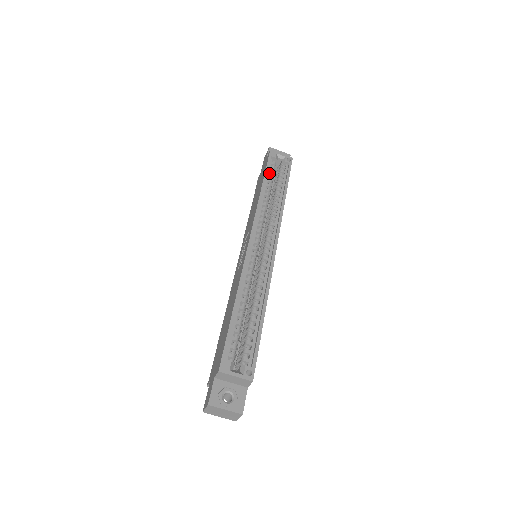
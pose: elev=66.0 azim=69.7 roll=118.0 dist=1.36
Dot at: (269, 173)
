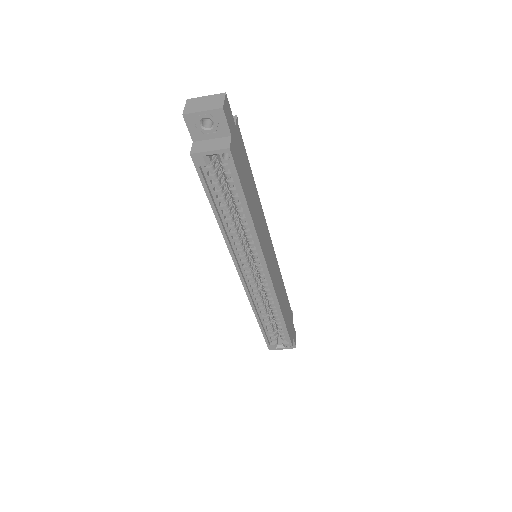
Dot at: (213, 185)
